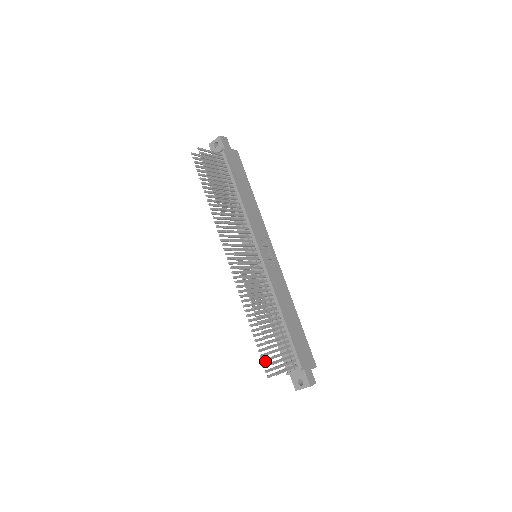
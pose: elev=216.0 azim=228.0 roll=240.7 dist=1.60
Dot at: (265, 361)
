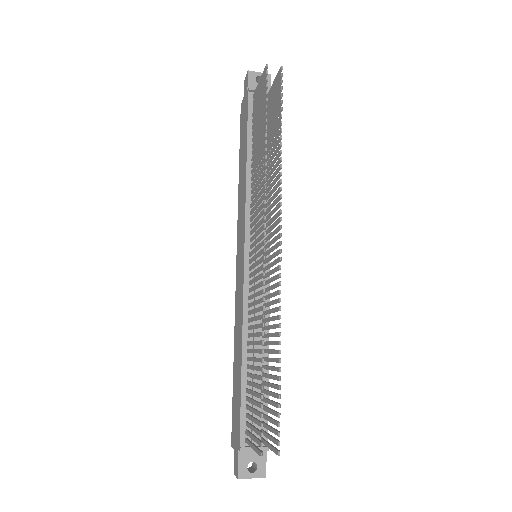
Dot at: (261, 425)
